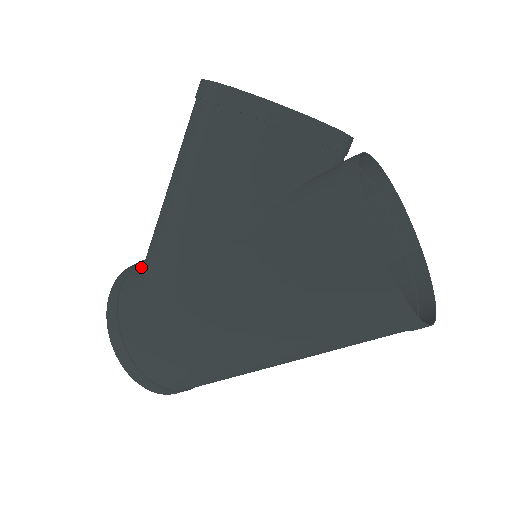
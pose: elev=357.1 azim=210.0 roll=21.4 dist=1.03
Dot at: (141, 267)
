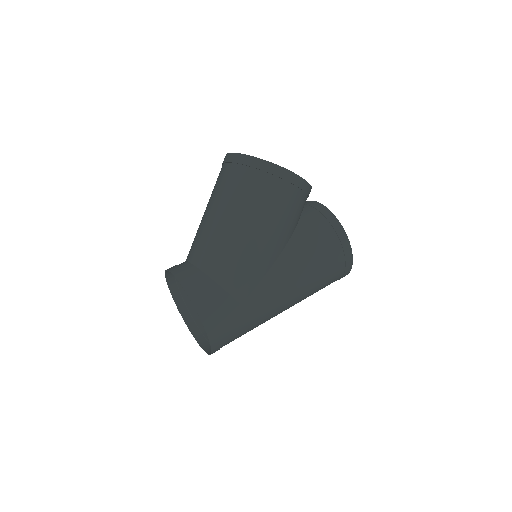
Dot at: (203, 274)
